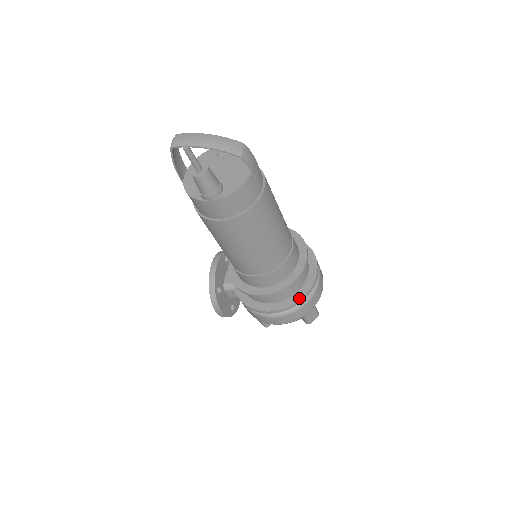
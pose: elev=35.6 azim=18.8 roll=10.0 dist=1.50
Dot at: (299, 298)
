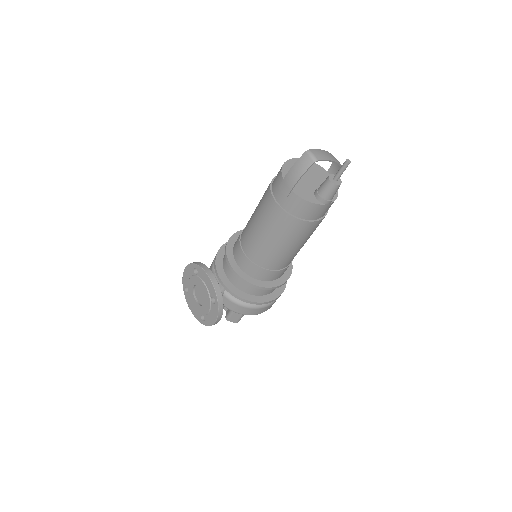
Dot at: (285, 283)
